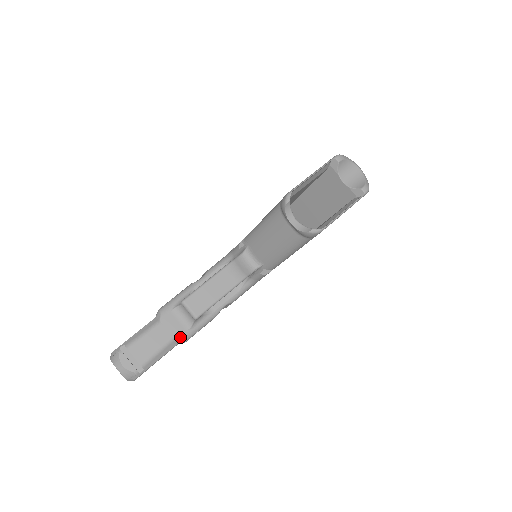
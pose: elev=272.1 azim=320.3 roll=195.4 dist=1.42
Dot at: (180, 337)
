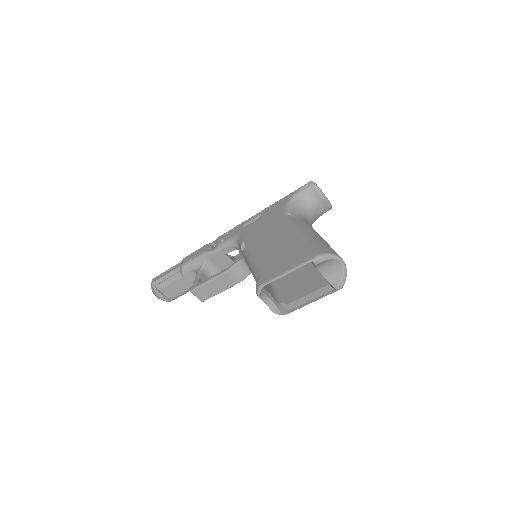
Dot at: occluded
